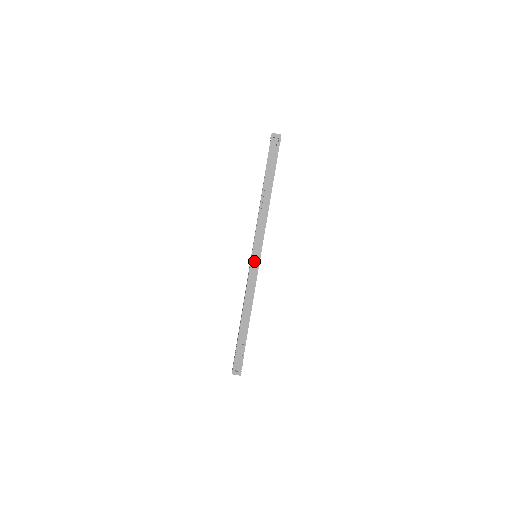
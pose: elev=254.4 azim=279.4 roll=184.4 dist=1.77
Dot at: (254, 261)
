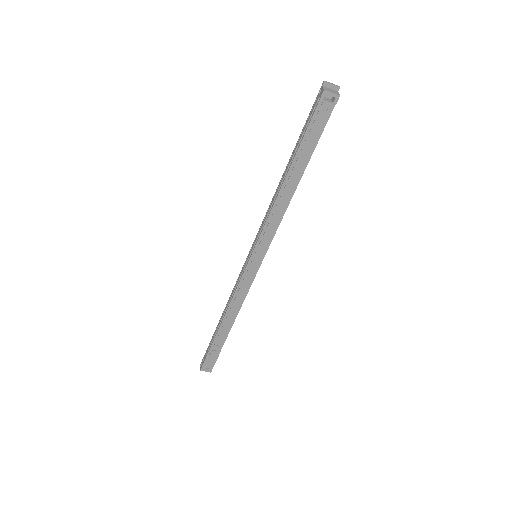
Dot at: (252, 264)
